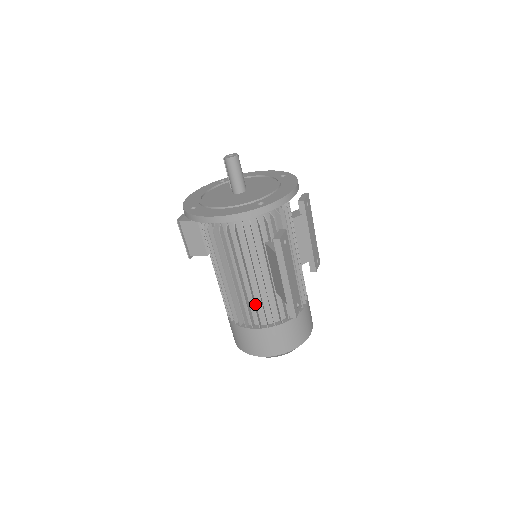
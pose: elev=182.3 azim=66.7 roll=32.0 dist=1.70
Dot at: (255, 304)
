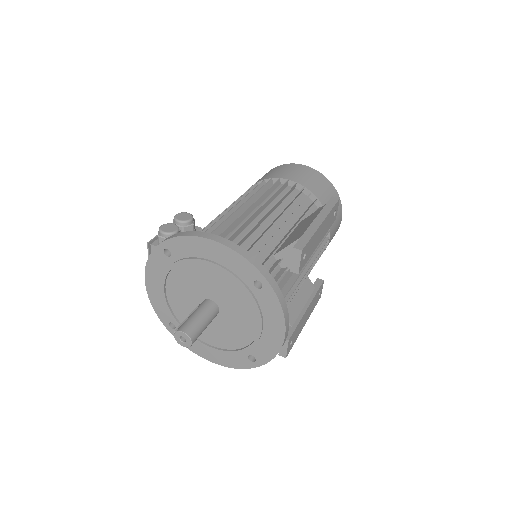
Dot at: occluded
